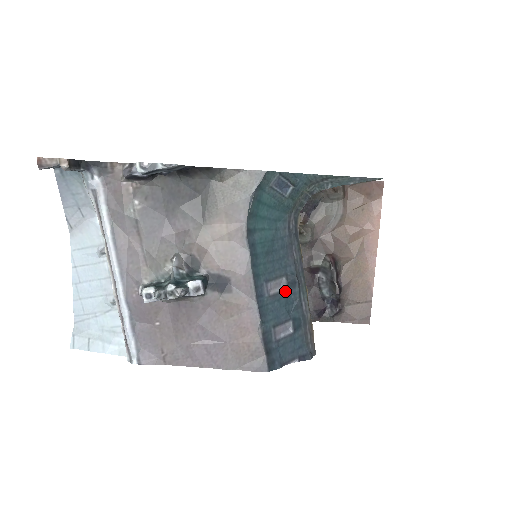
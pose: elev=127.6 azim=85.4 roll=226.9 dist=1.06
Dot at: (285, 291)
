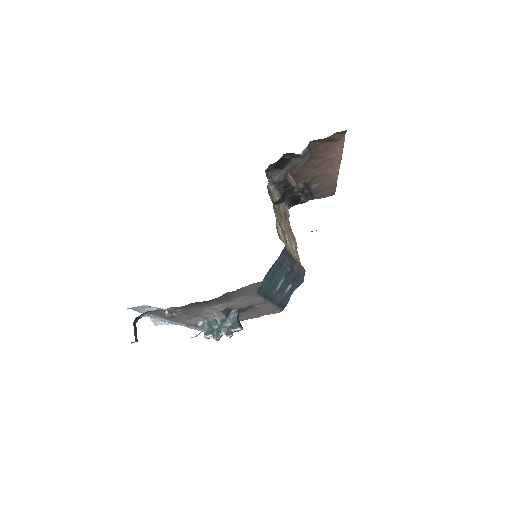
Dot at: (284, 279)
